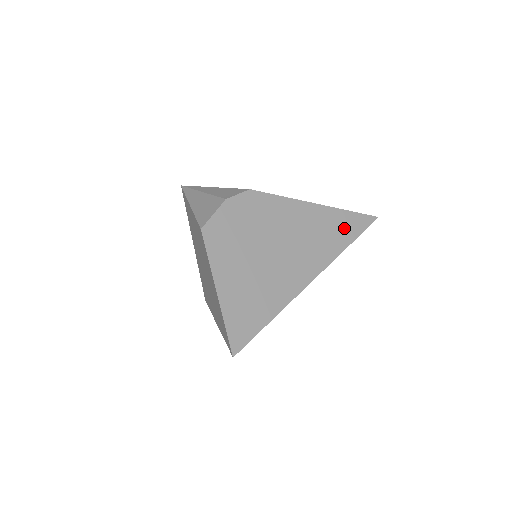
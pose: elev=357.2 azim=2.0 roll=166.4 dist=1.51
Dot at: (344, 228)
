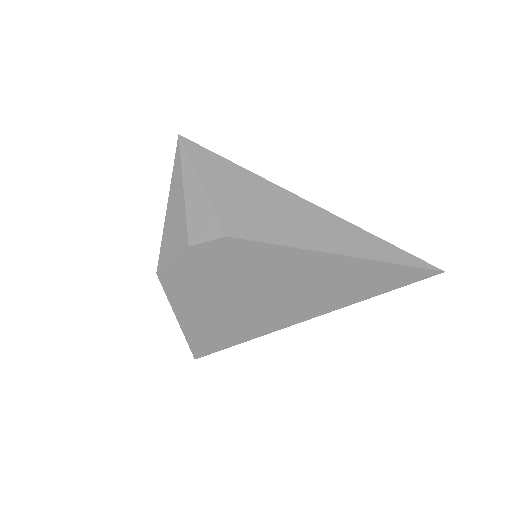
Dot at: (371, 281)
